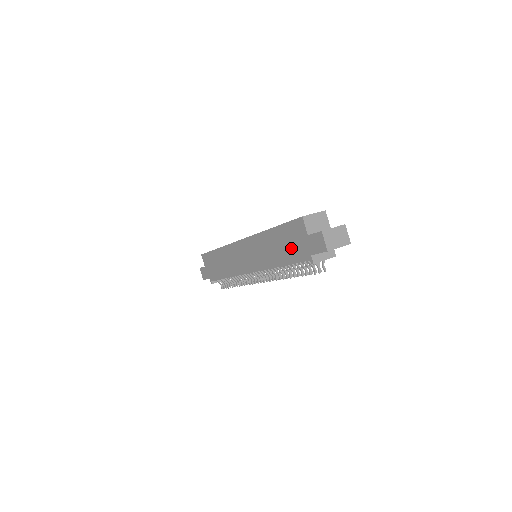
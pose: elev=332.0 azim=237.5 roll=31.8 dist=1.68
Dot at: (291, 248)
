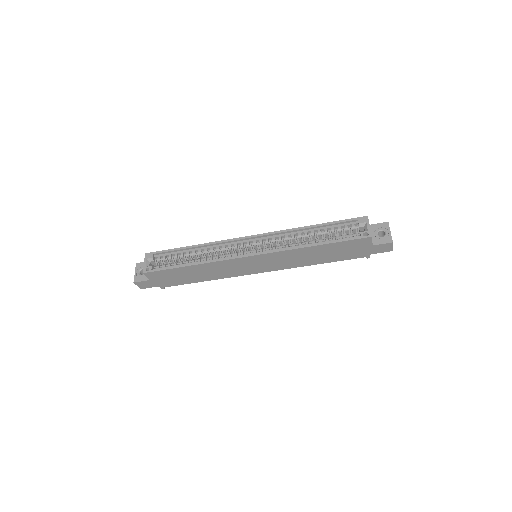
Dot at: (343, 254)
